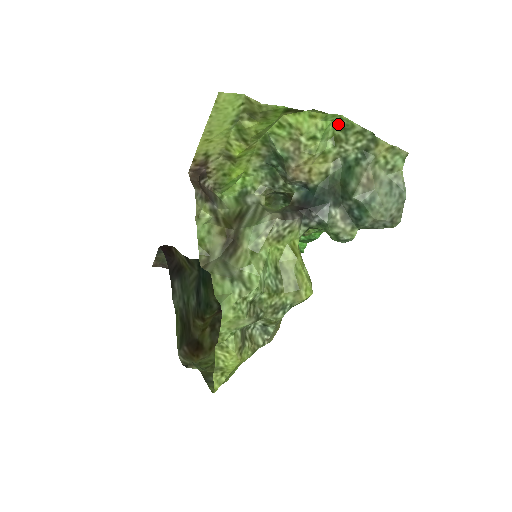
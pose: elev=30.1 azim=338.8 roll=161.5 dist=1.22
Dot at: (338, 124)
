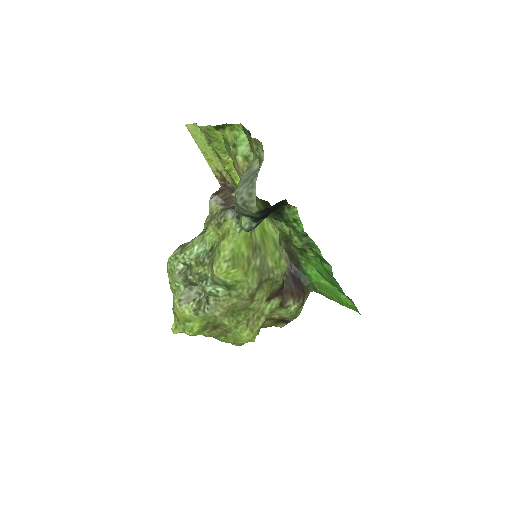
Dot at: (244, 131)
